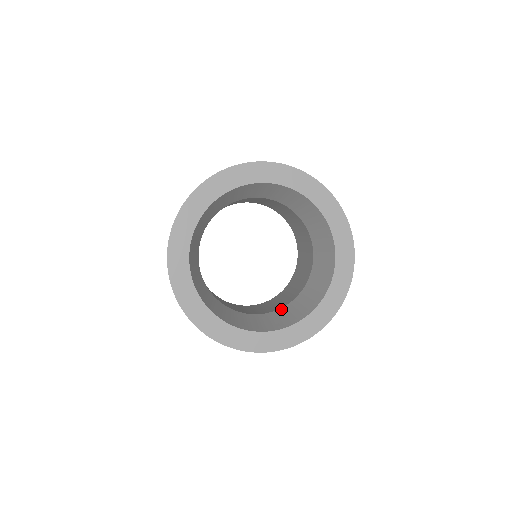
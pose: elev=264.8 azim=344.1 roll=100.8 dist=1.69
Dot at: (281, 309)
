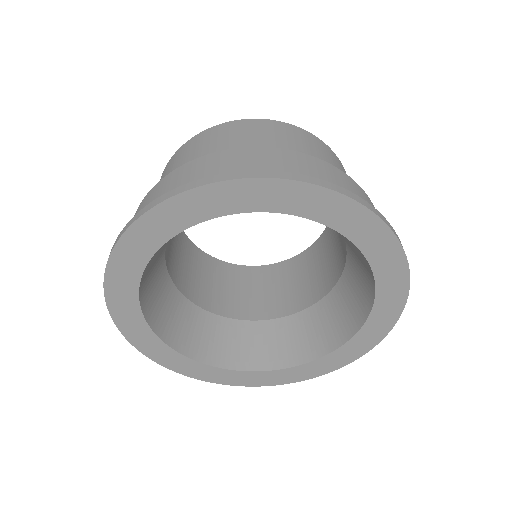
Dot at: (333, 292)
